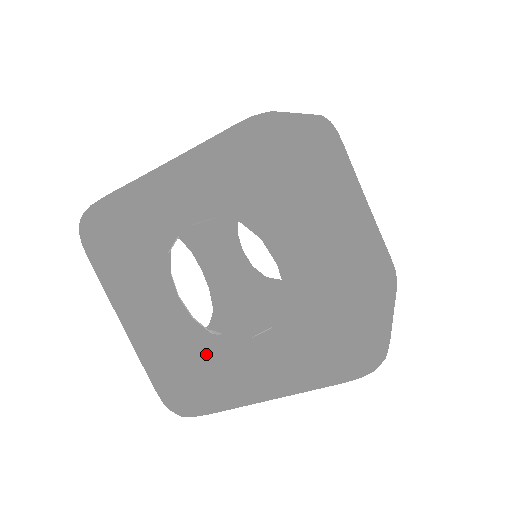
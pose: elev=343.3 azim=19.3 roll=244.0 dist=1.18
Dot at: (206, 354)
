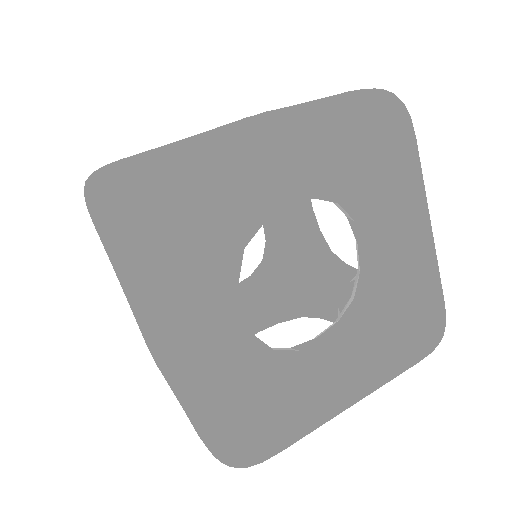
Dot at: occluded
